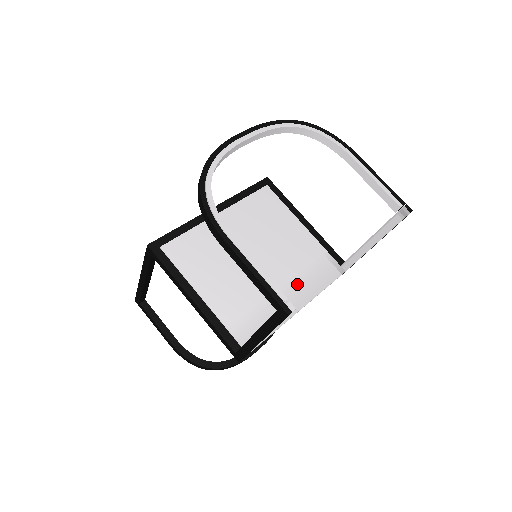
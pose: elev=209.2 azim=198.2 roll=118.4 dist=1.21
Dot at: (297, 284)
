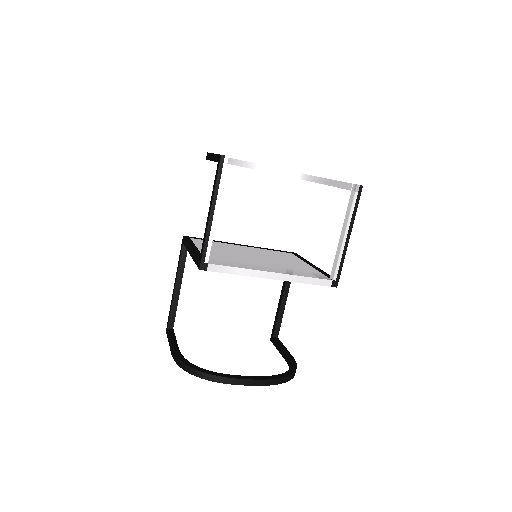
Dot at: (280, 269)
